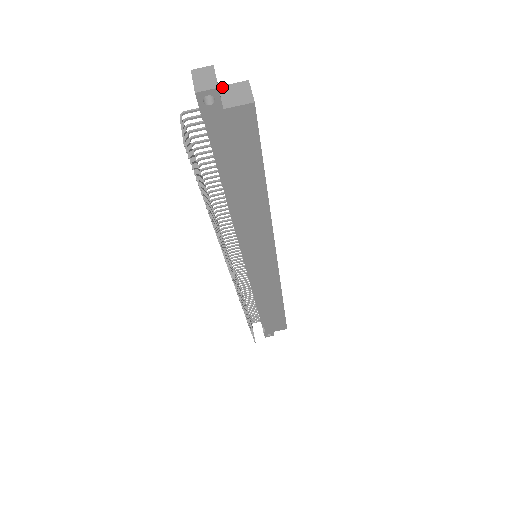
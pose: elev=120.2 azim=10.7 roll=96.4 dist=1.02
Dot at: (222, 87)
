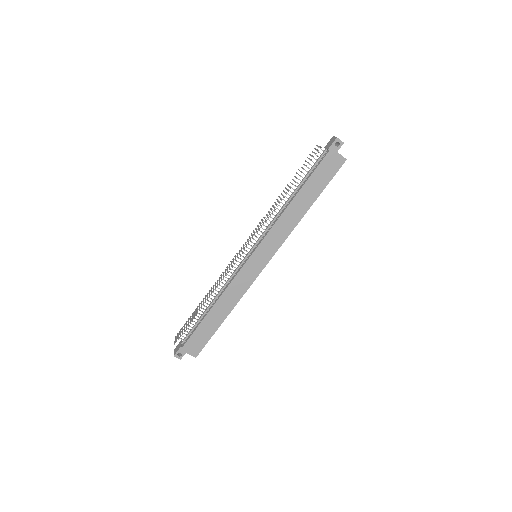
Dot at: occluded
